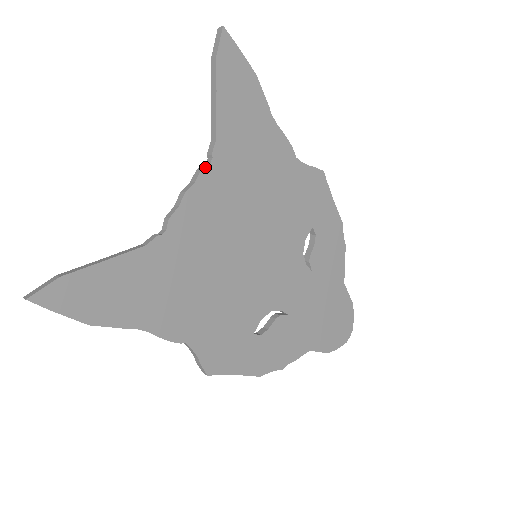
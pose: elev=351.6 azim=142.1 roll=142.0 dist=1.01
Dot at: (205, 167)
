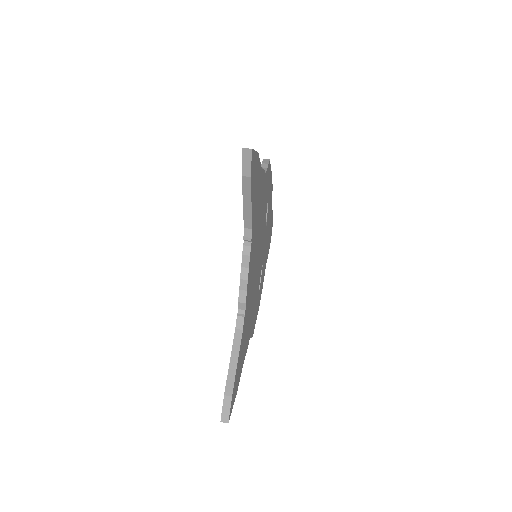
Dot at: (250, 252)
